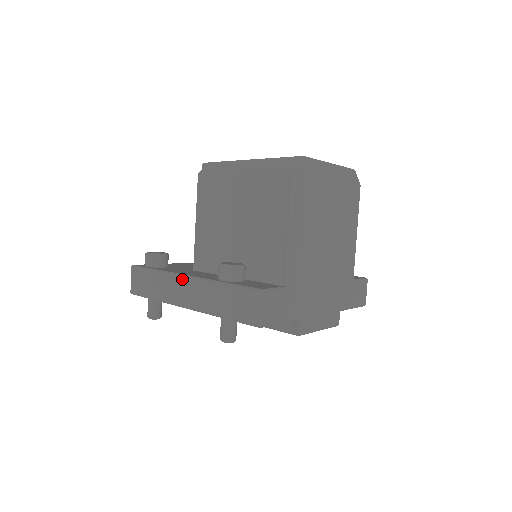
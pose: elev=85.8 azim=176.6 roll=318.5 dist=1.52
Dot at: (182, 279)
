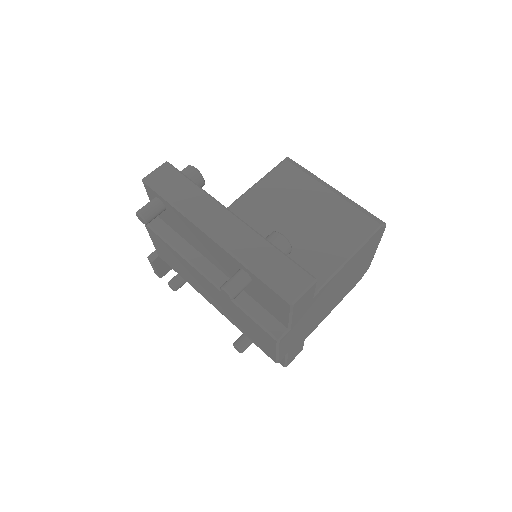
Dot at: (227, 213)
